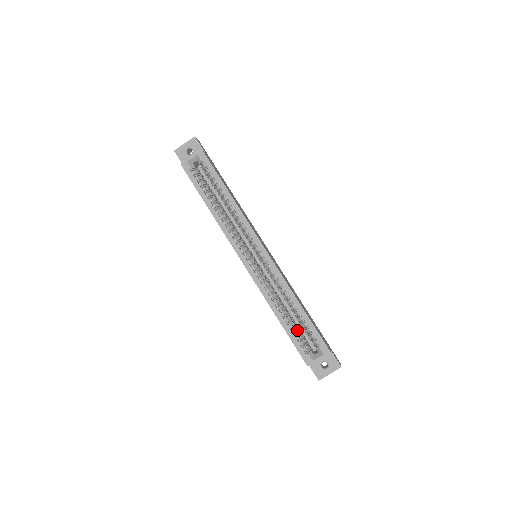
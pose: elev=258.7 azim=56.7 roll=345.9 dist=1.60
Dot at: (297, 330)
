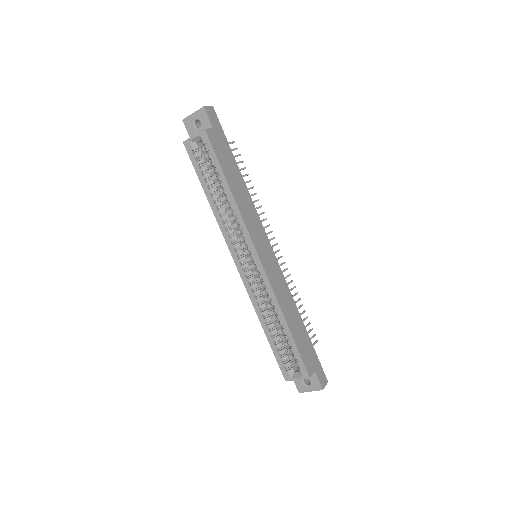
Dot at: (283, 344)
